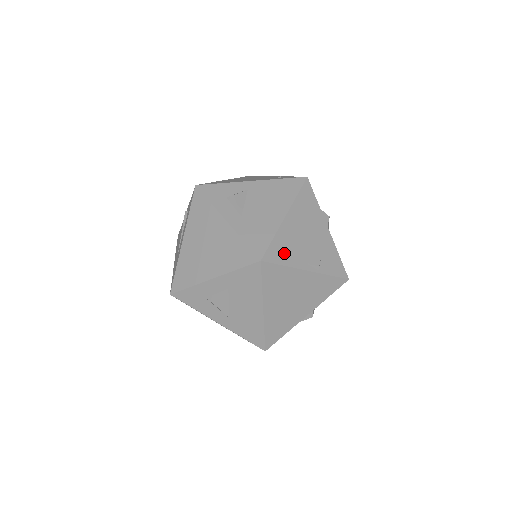
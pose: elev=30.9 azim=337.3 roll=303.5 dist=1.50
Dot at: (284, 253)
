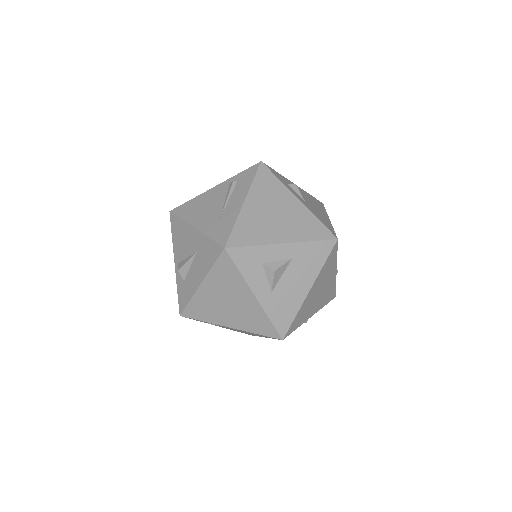
Dot at: occluded
